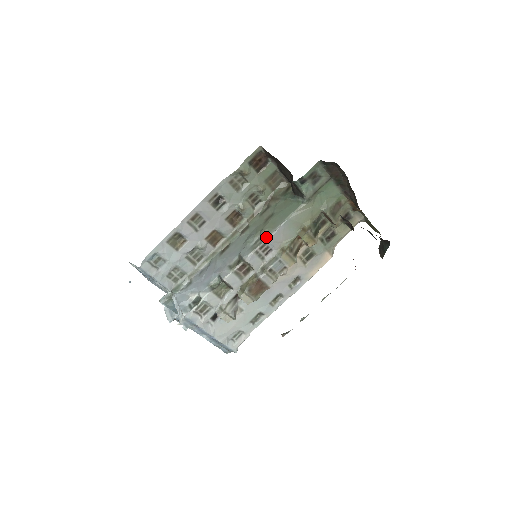
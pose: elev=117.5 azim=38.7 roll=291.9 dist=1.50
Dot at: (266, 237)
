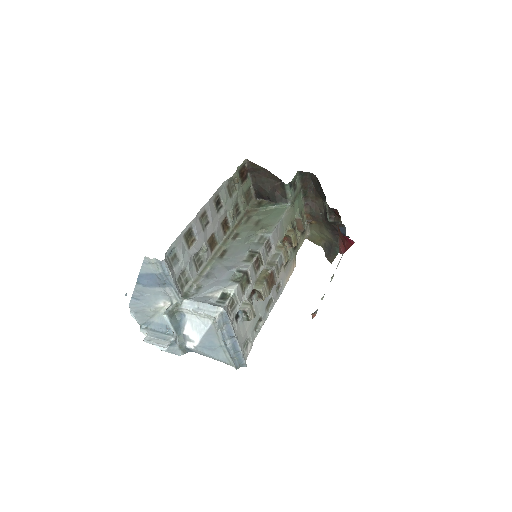
Dot at: (270, 232)
